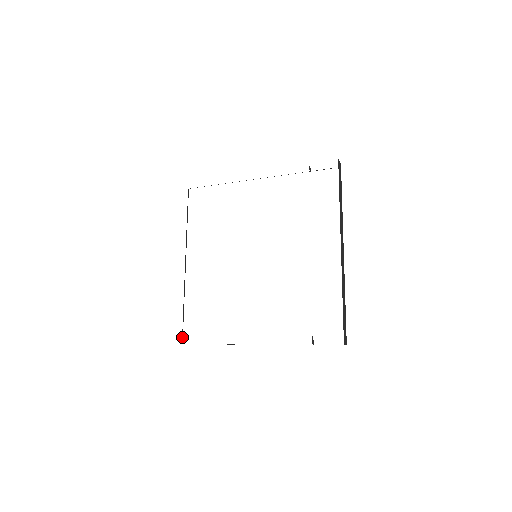
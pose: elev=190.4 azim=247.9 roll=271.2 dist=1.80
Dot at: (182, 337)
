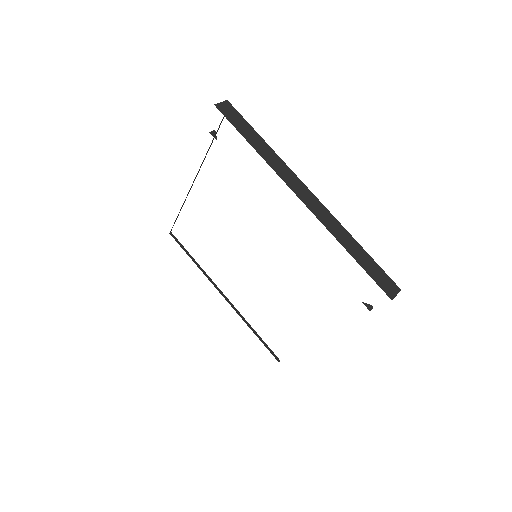
Dot at: (278, 360)
